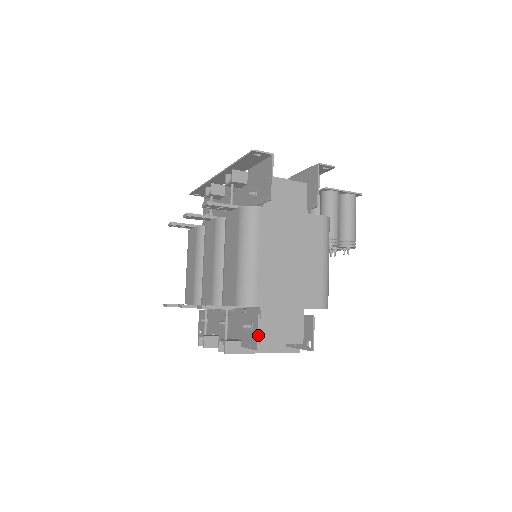
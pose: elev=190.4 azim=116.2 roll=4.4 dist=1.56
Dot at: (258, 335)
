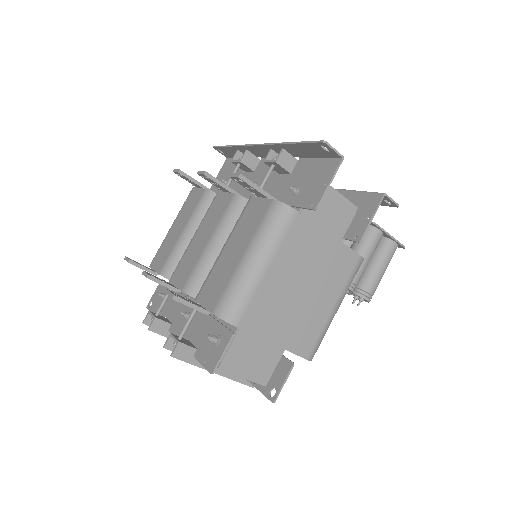
Dot at: (221, 357)
